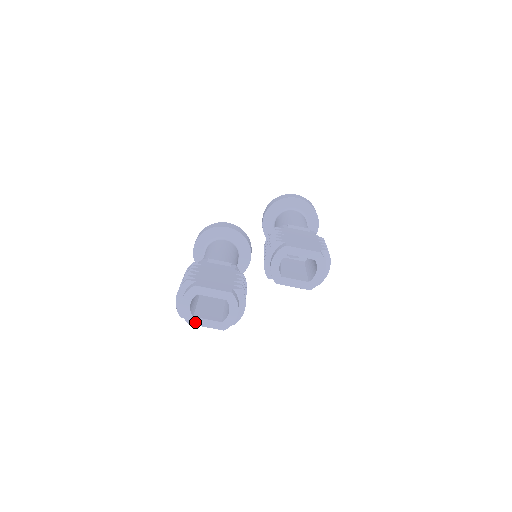
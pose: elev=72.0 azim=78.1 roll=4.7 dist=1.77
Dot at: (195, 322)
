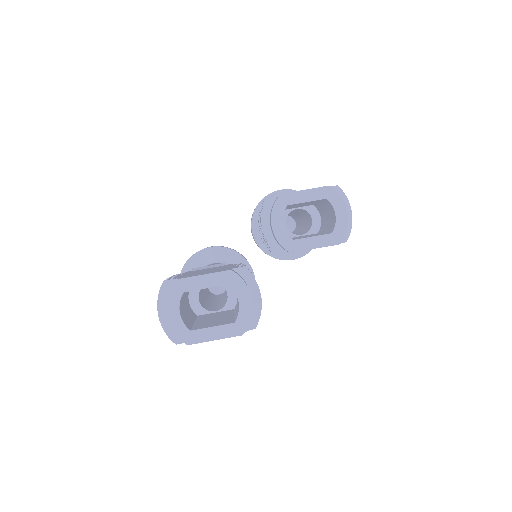
Dot at: (196, 338)
